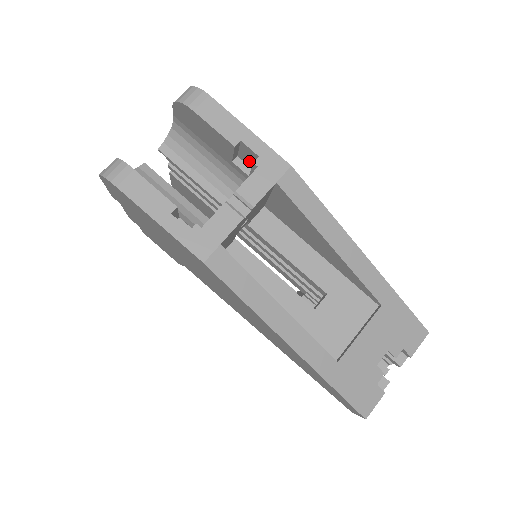
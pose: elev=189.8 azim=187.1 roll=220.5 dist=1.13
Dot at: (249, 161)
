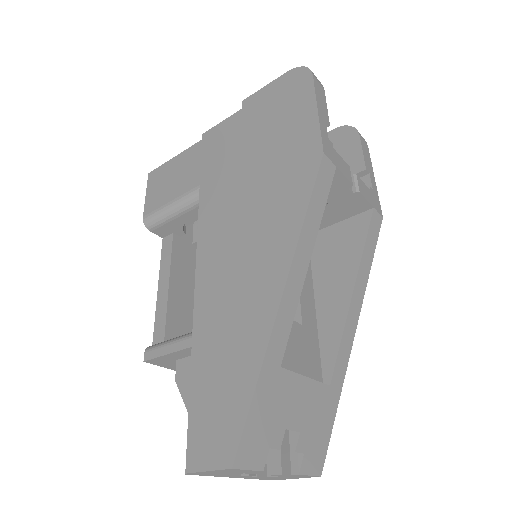
Dot at: occluded
